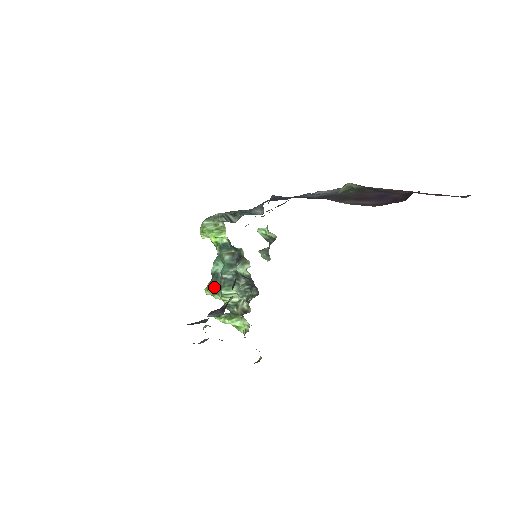
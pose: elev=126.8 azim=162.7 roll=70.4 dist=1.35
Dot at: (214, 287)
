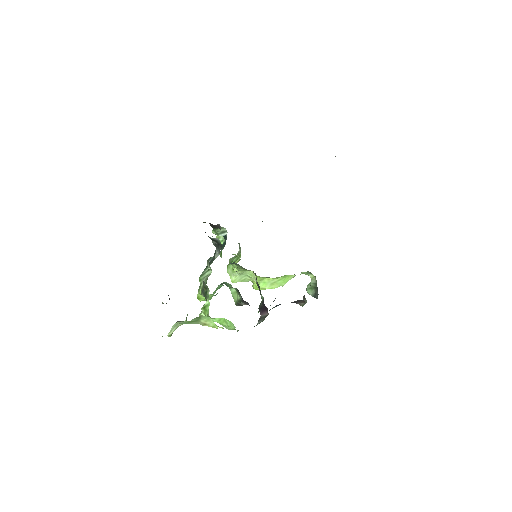
Dot at: occluded
